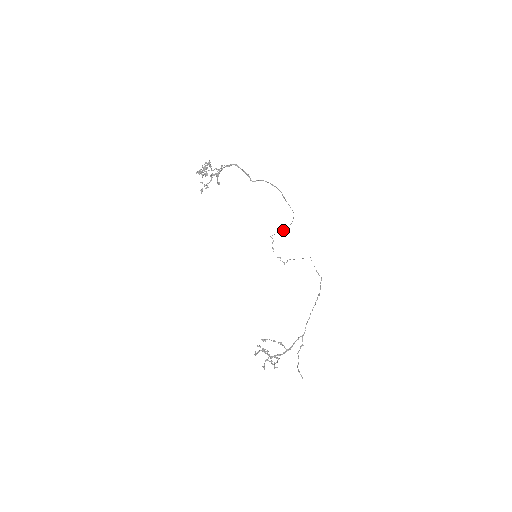
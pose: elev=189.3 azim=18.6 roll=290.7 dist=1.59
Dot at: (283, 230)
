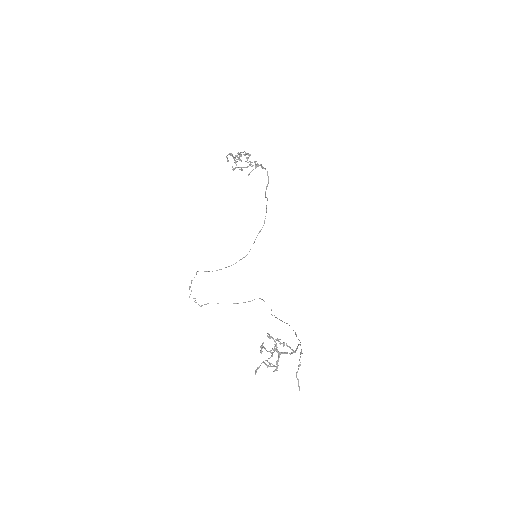
Dot at: occluded
